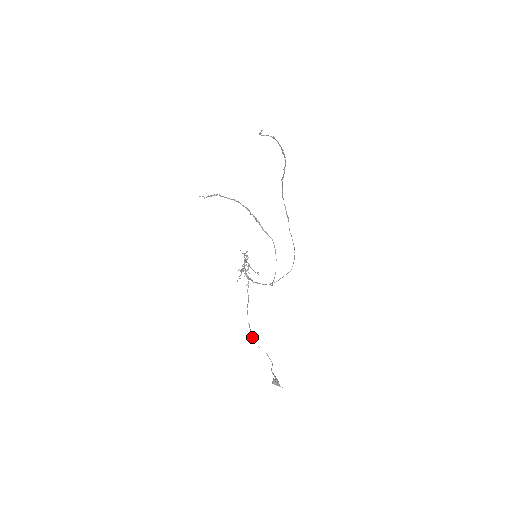
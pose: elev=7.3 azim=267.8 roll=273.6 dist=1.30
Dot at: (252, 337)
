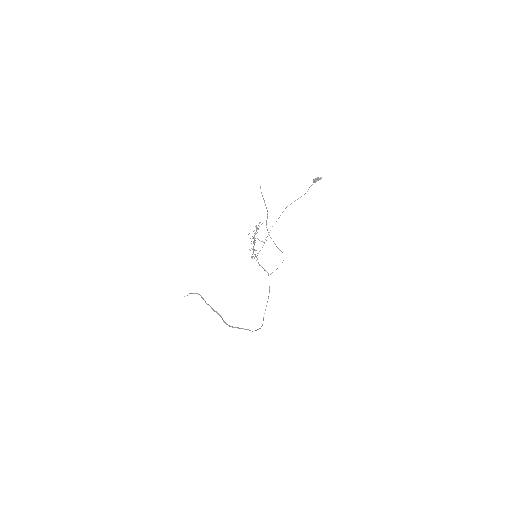
Dot at: (283, 211)
